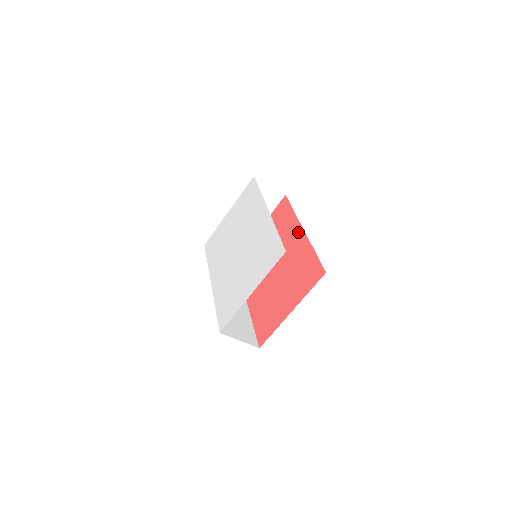
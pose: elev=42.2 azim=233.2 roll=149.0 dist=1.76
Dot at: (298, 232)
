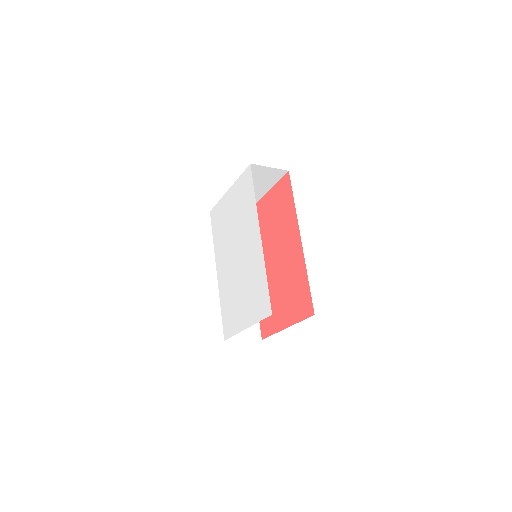
Dot at: (296, 239)
